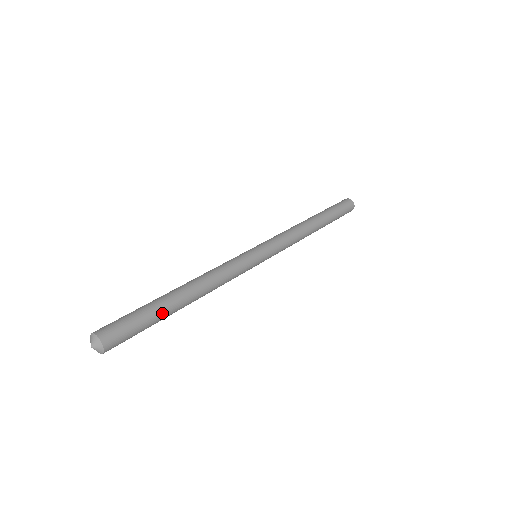
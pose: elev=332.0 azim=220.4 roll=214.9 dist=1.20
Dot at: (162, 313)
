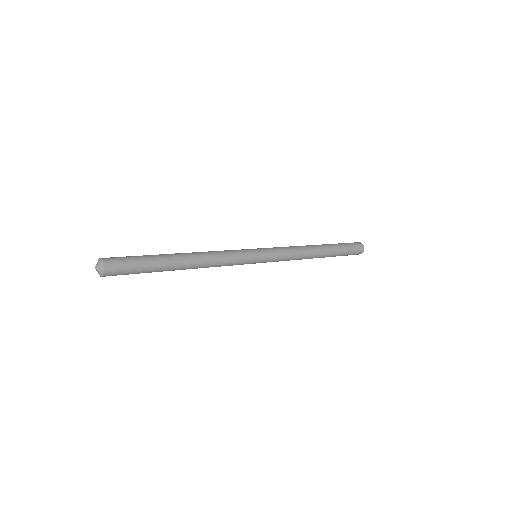
Dot at: (157, 256)
